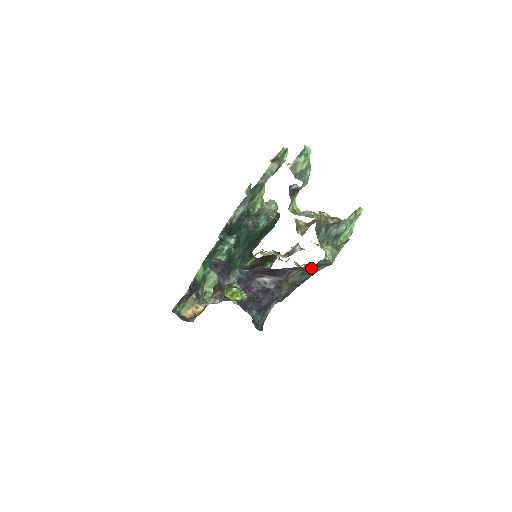
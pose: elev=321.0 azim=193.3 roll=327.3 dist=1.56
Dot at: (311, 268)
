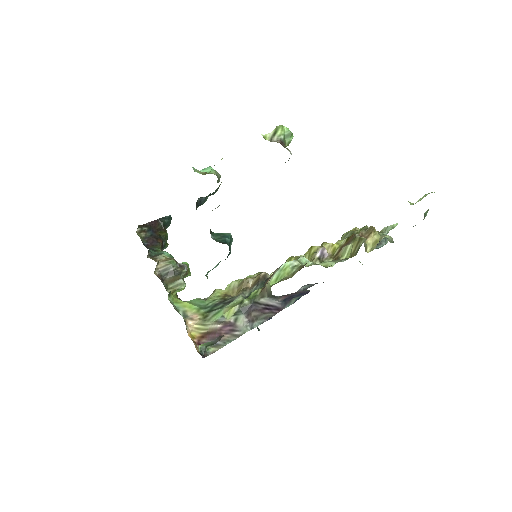
Dot at: occluded
